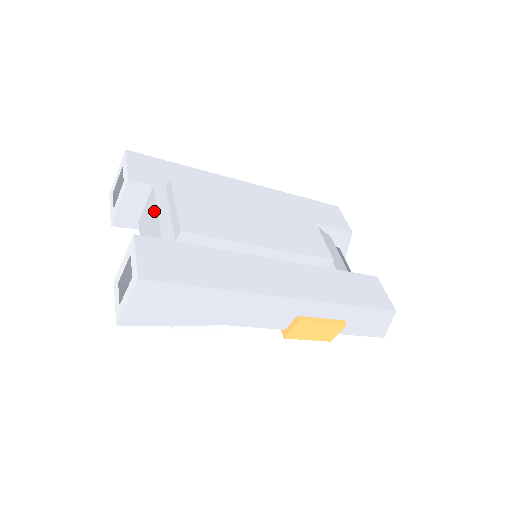
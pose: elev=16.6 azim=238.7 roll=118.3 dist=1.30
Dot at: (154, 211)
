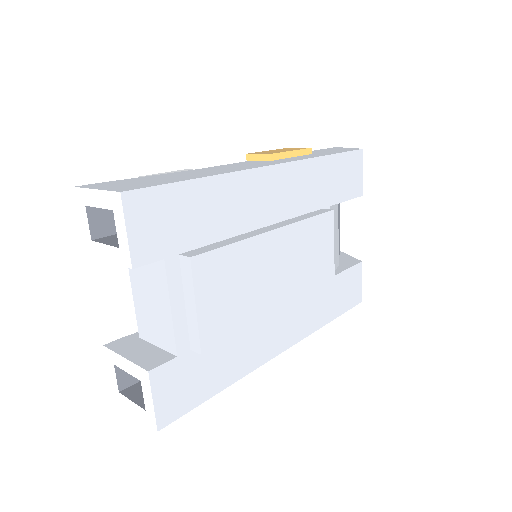
Dot at: (164, 299)
